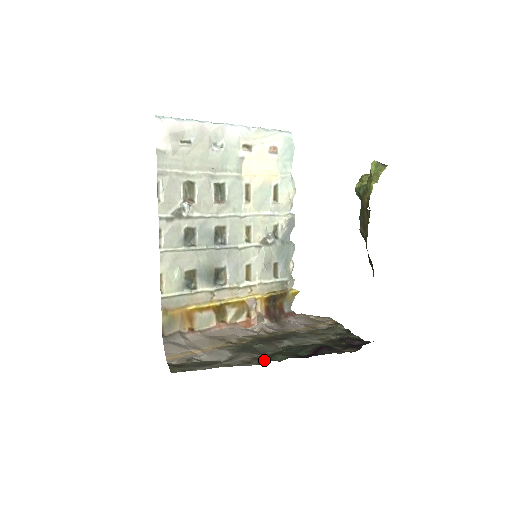
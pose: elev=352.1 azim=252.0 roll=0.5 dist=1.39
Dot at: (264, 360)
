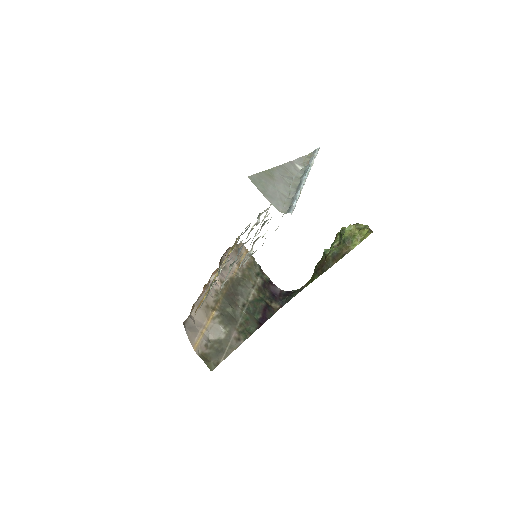
Dot at: (246, 334)
